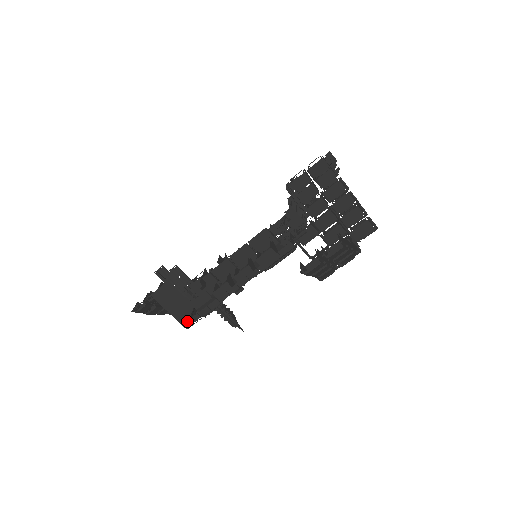
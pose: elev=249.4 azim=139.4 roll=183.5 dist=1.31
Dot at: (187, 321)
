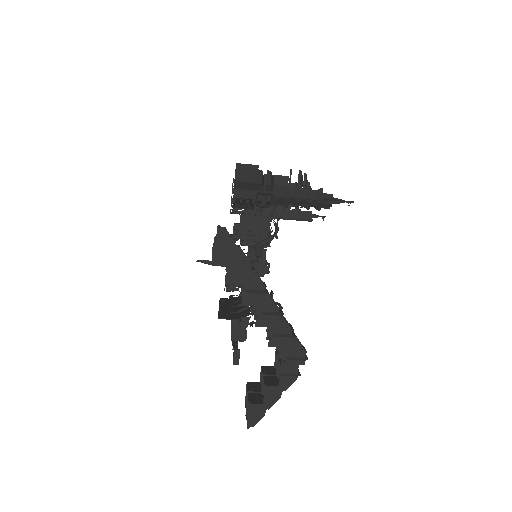
Dot at: occluded
